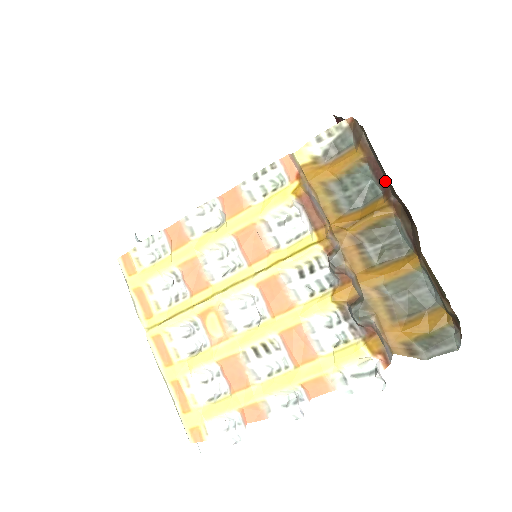
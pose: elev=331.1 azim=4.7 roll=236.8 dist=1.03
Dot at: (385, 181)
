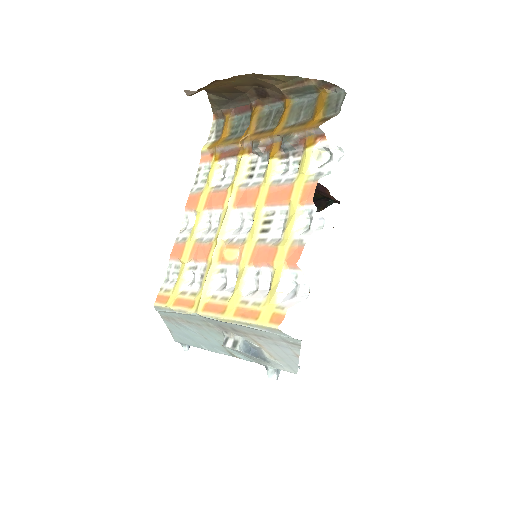
Dot at: (245, 106)
